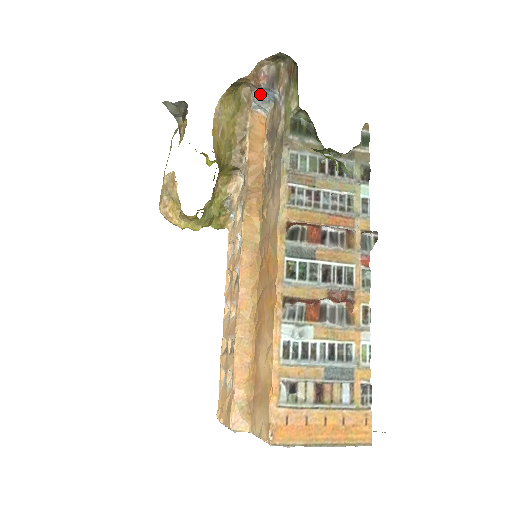
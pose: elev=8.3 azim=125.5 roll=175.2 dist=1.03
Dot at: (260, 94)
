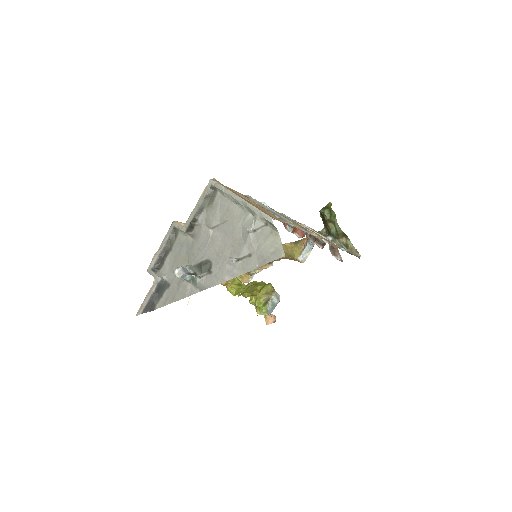
Dot at: (307, 245)
